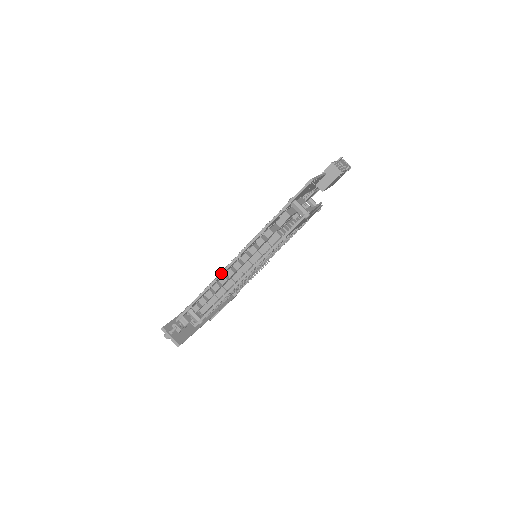
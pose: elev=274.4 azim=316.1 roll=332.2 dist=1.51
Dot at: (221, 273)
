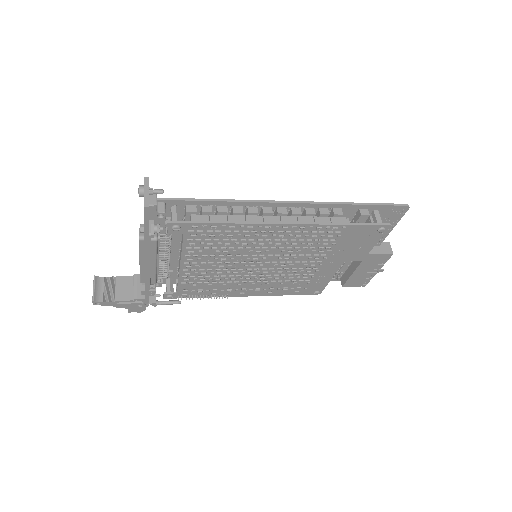
Dot at: (261, 200)
